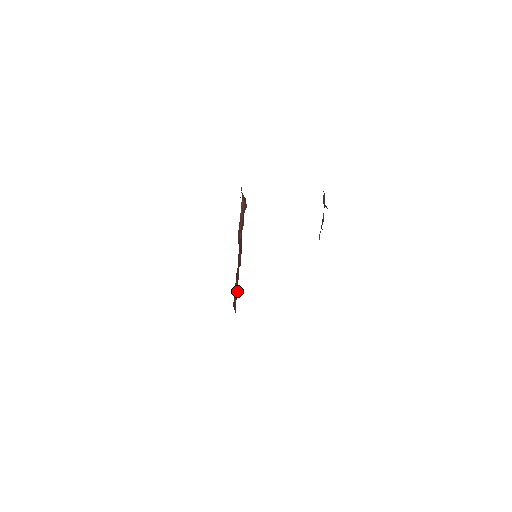
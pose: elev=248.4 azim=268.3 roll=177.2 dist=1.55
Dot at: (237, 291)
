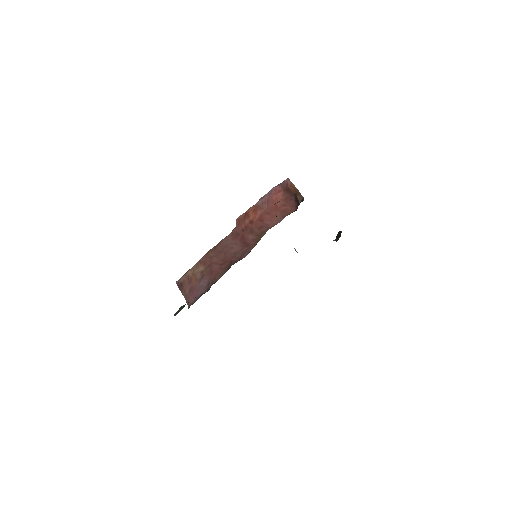
Dot at: (208, 279)
